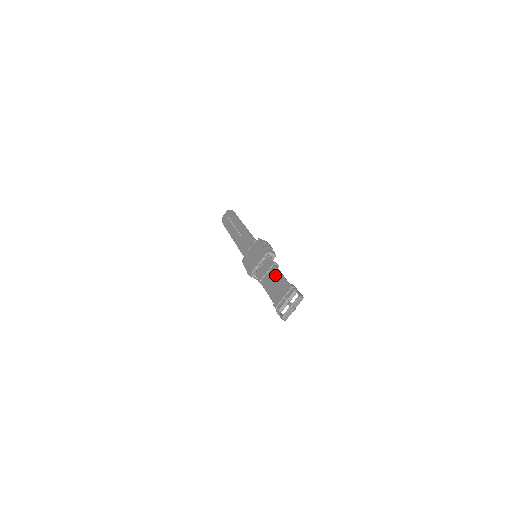
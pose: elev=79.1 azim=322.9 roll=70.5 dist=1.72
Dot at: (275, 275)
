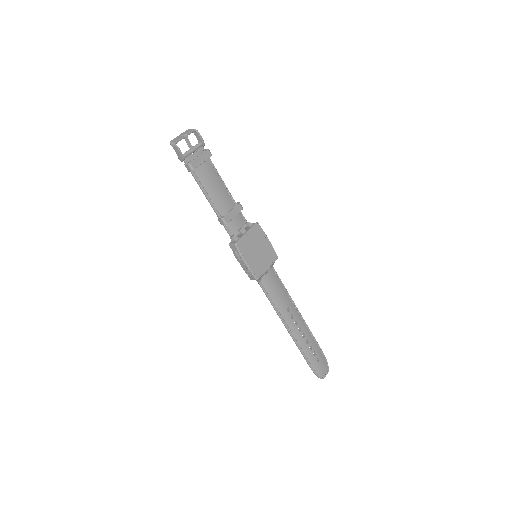
Dot at: (222, 192)
